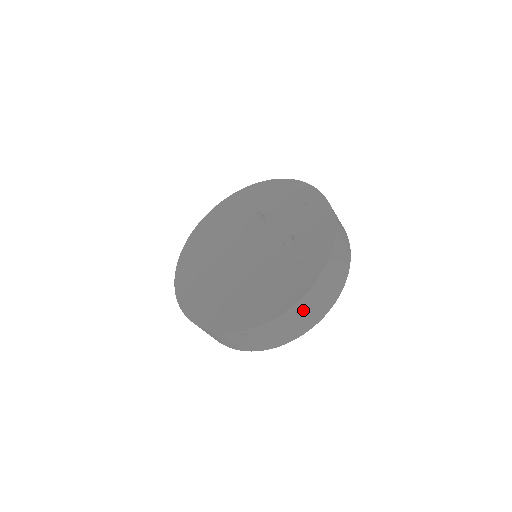
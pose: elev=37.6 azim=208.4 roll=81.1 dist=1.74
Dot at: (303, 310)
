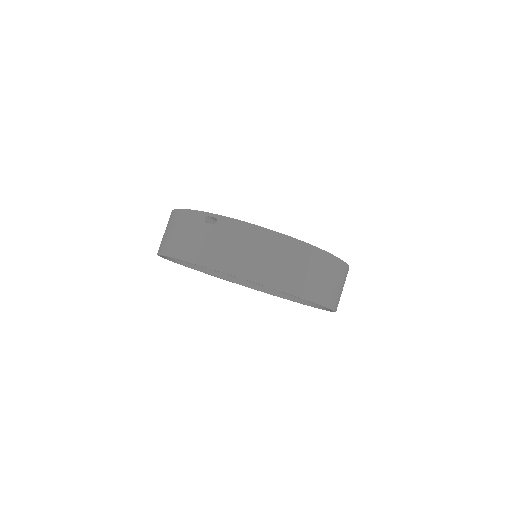
Dot at: (278, 250)
